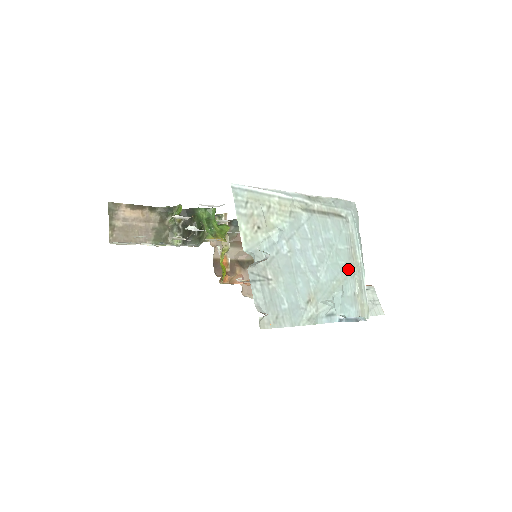
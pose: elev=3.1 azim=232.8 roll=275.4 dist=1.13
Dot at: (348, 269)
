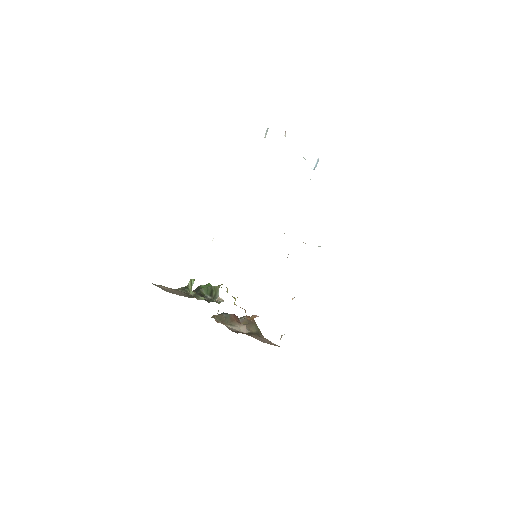
Dot at: occluded
